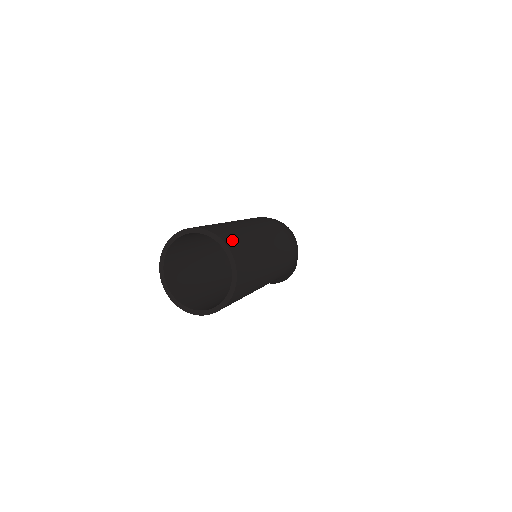
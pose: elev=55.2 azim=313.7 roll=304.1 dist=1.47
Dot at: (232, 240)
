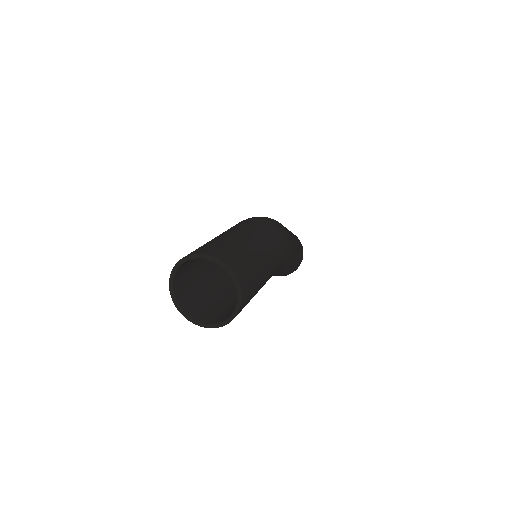
Dot at: (215, 250)
